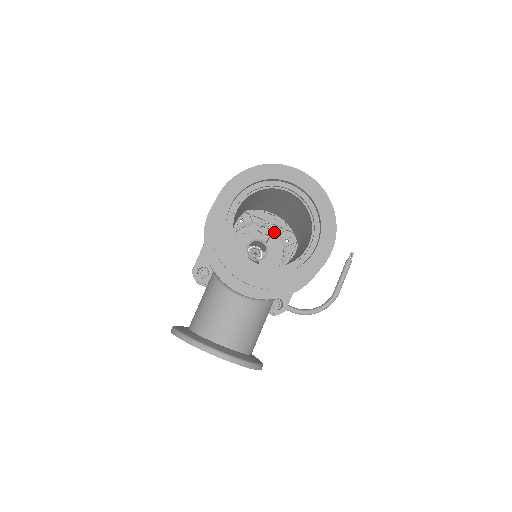
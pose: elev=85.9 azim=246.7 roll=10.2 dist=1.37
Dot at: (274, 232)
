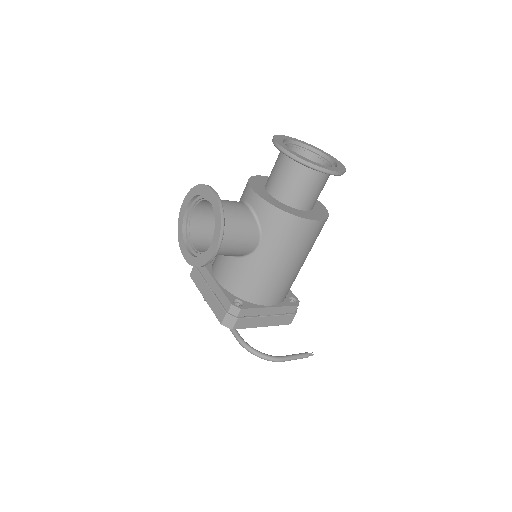
Dot at: occluded
